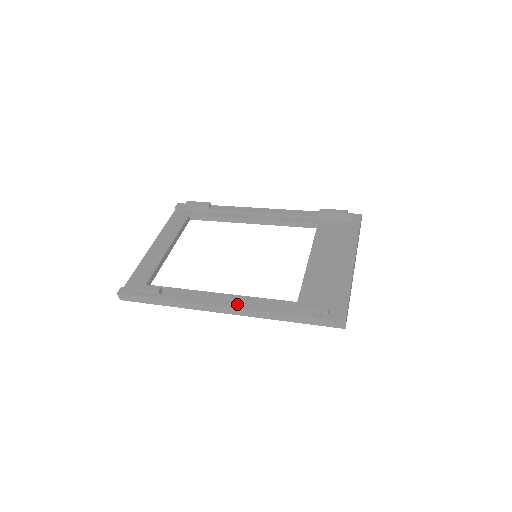
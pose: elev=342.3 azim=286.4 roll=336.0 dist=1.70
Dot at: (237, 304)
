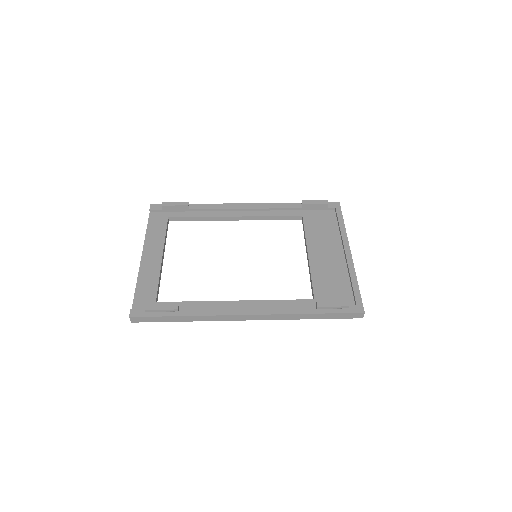
Dot at: (261, 310)
